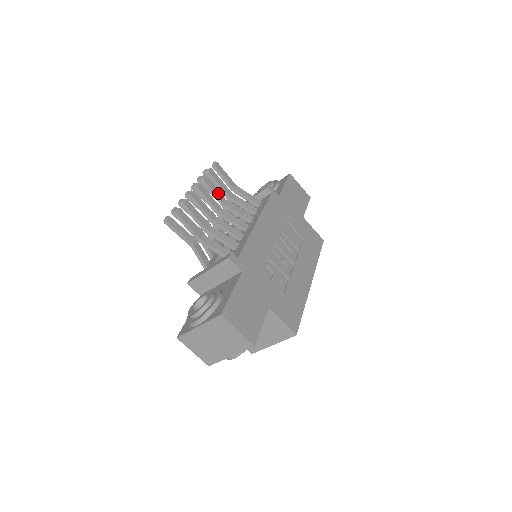
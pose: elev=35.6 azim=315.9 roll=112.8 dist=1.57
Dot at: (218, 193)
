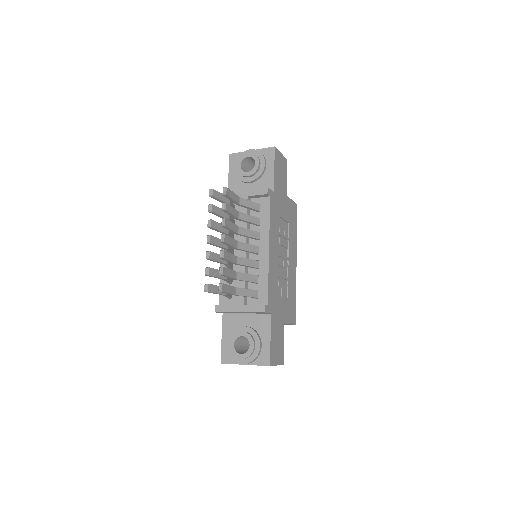
Dot at: (233, 227)
